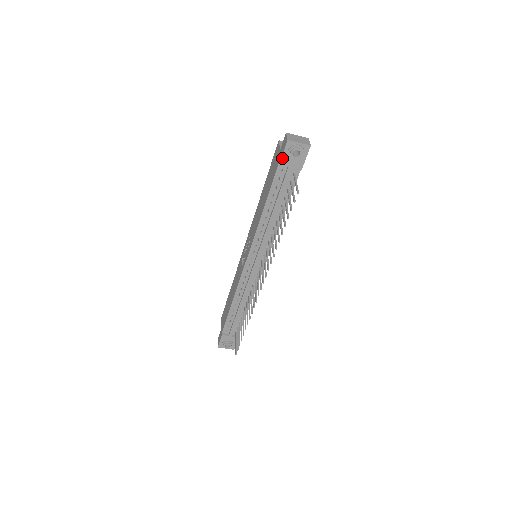
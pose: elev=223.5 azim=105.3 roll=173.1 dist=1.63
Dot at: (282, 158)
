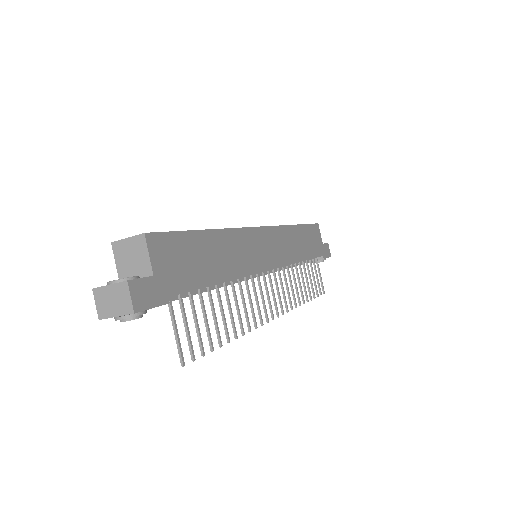
Dot at: occluded
